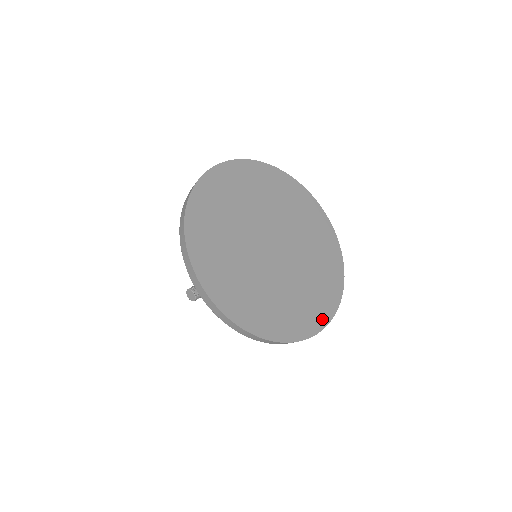
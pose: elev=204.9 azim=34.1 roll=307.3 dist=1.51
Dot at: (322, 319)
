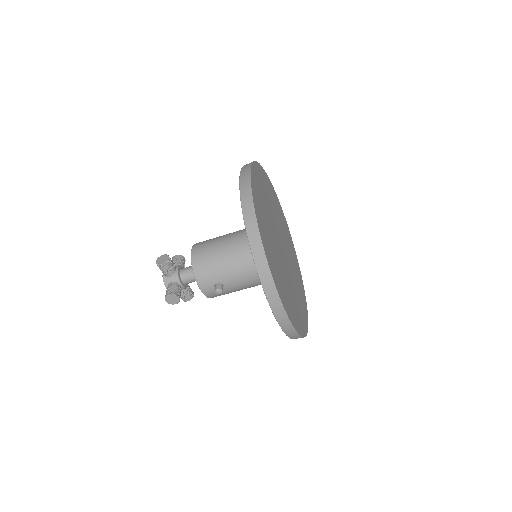
Dot at: (304, 295)
